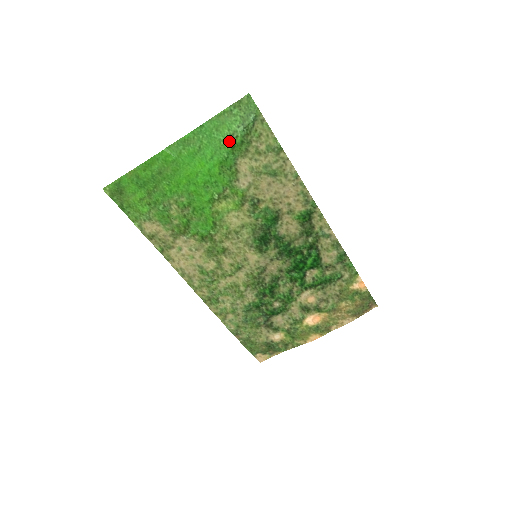
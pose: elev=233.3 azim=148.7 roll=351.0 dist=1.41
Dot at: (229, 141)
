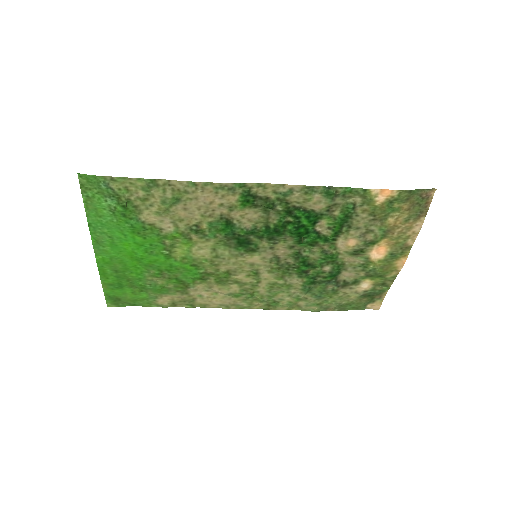
Dot at: (116, 215)
